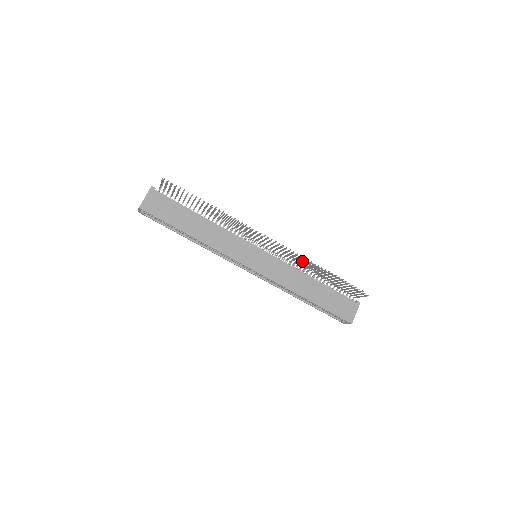
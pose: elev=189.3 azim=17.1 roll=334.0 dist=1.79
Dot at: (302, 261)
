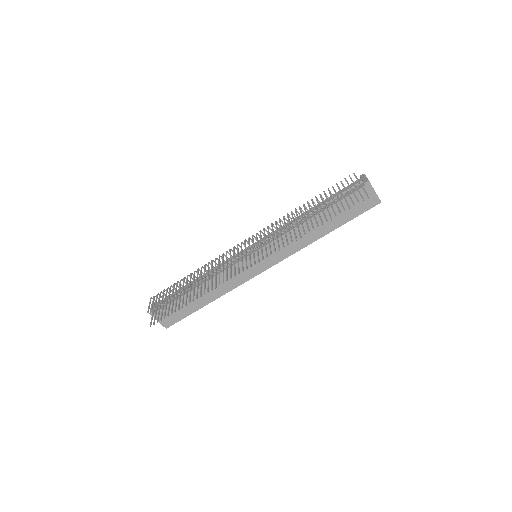
Dot at: occluded
